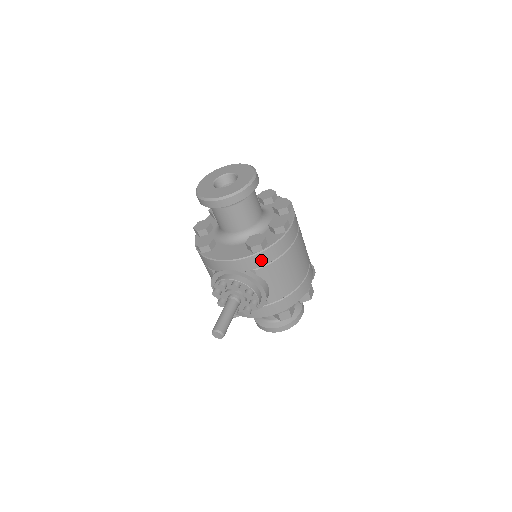
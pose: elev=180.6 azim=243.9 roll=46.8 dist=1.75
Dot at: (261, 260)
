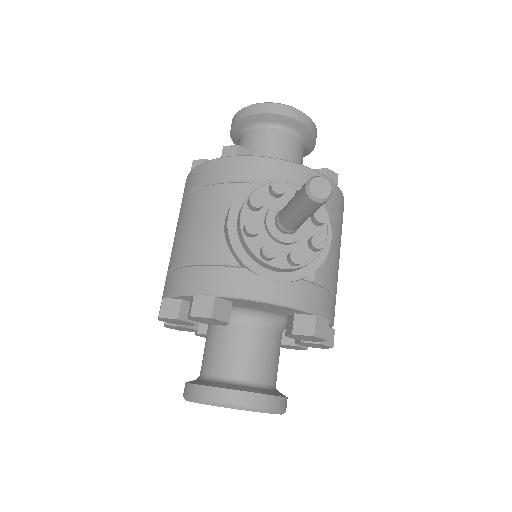
Dot at: (332, 195)
